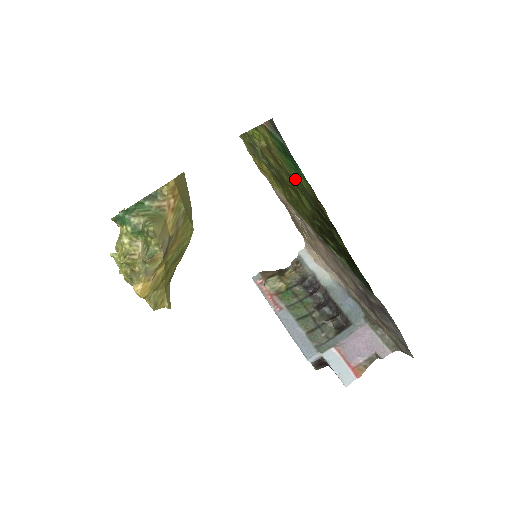
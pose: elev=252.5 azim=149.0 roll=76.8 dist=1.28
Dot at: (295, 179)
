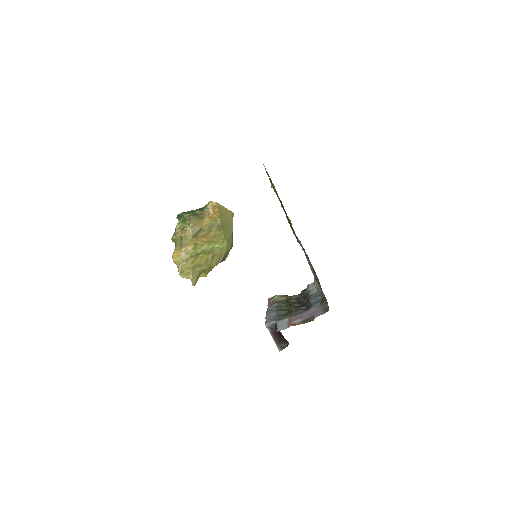
Dot at: occluded
